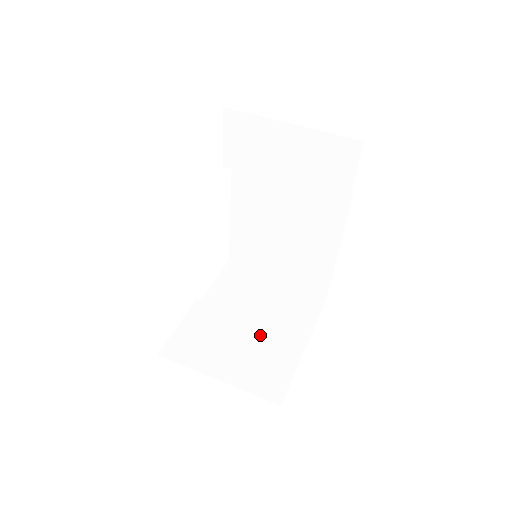
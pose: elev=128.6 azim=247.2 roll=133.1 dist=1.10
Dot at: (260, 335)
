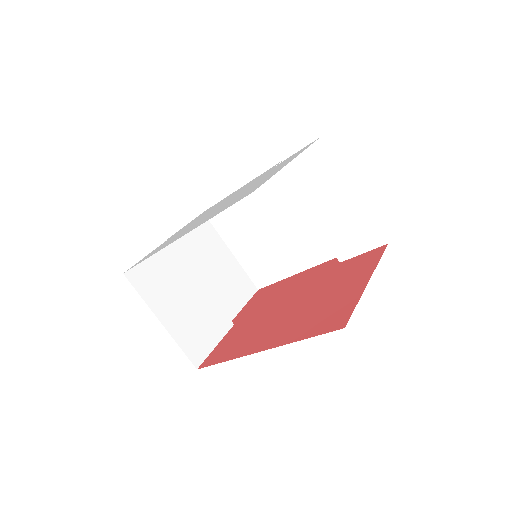
Dot at: (205, 301)
